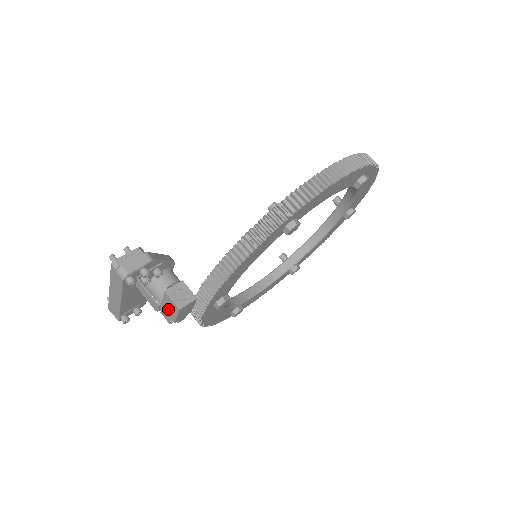
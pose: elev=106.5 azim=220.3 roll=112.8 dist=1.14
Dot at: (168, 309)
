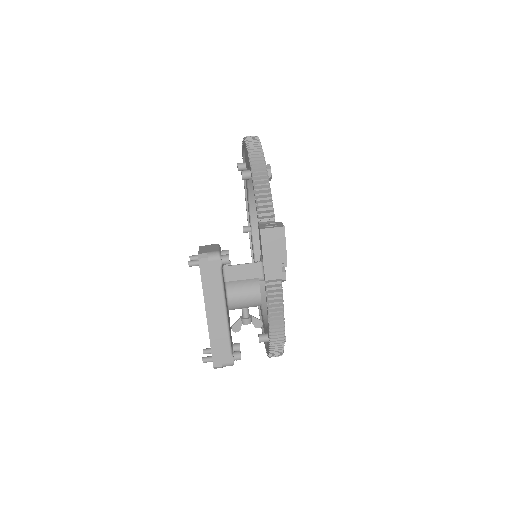
Dot at: (273, 250)
